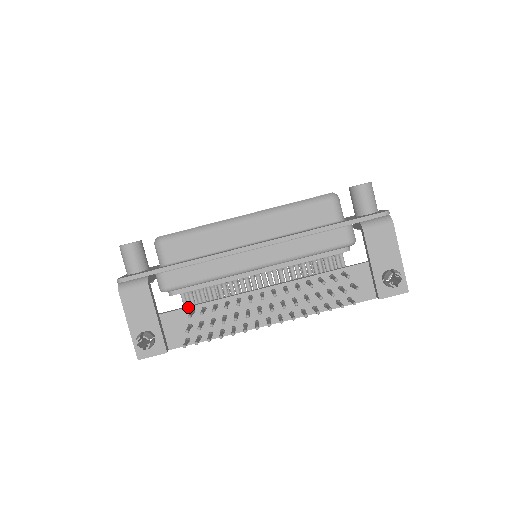
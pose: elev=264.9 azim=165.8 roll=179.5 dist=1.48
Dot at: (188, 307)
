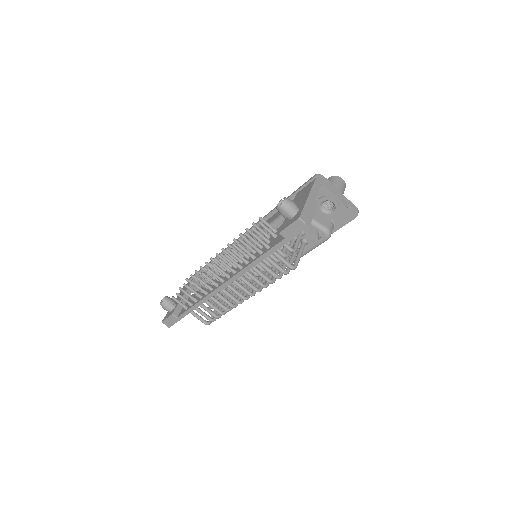
Dot at: occluded
